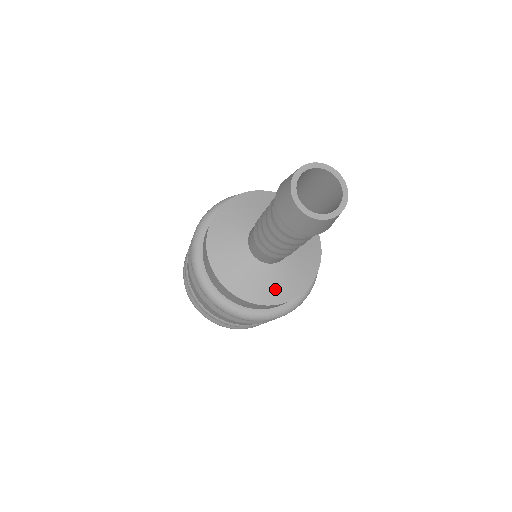
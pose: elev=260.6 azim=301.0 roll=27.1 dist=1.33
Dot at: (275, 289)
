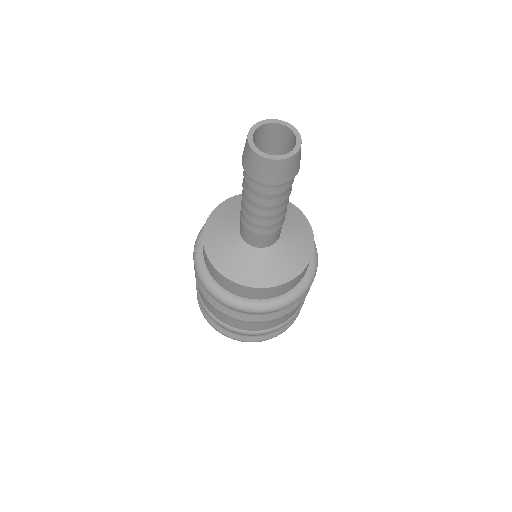
Dot at: (285, 266)
